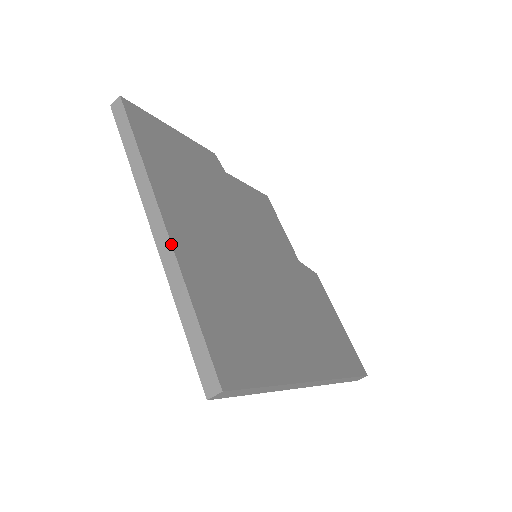
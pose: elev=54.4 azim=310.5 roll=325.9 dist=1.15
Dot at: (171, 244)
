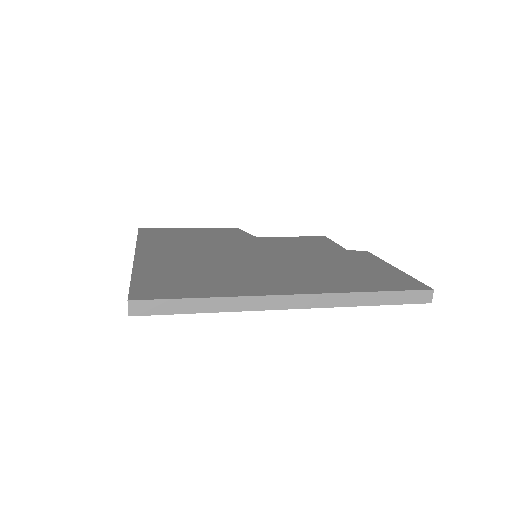
Dot at: (133, 261)
